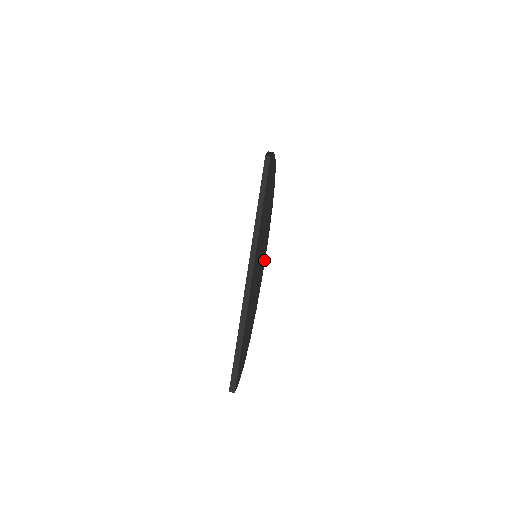
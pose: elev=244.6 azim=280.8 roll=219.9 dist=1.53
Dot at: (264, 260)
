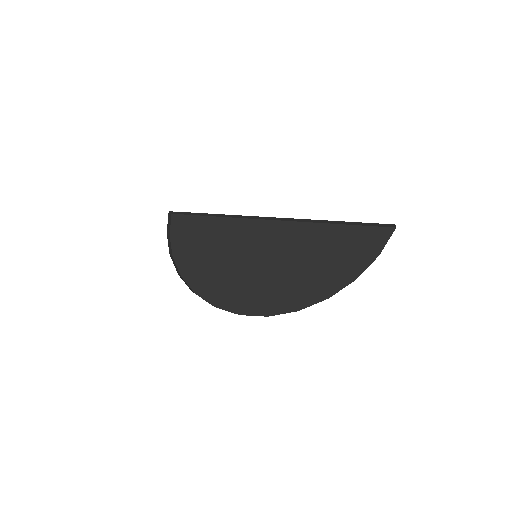
Dot at: (226, 306)
